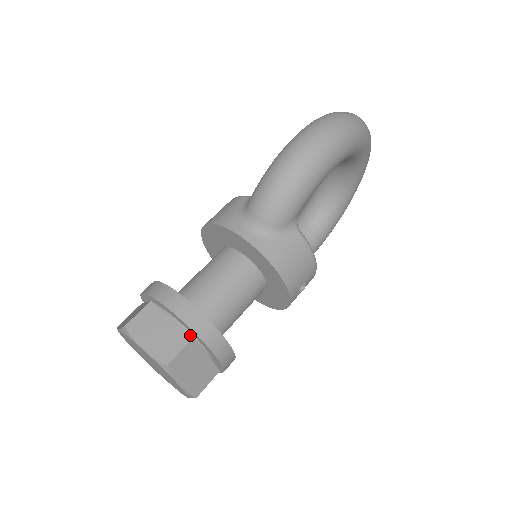
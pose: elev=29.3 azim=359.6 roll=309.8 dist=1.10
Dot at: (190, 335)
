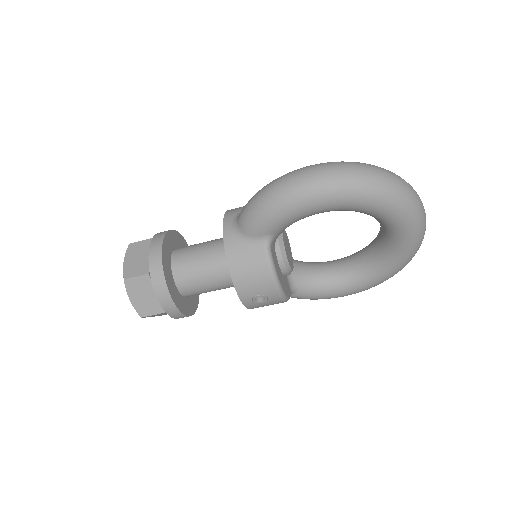
Dot at: (148, 271)
